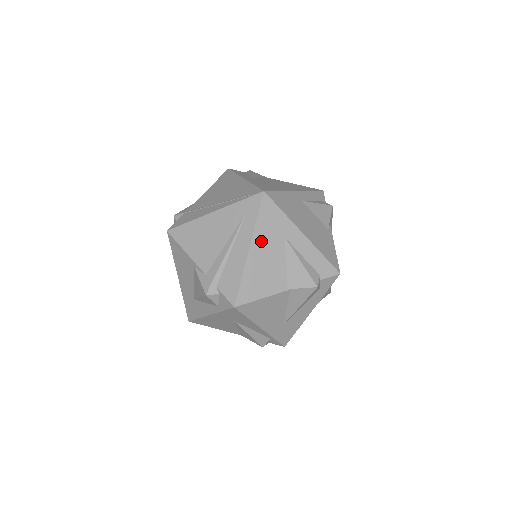
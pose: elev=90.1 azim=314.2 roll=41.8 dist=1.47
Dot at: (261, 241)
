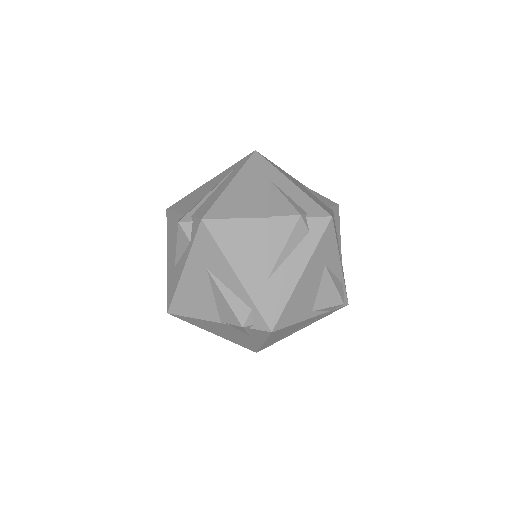
Dot at: (245, 179)
